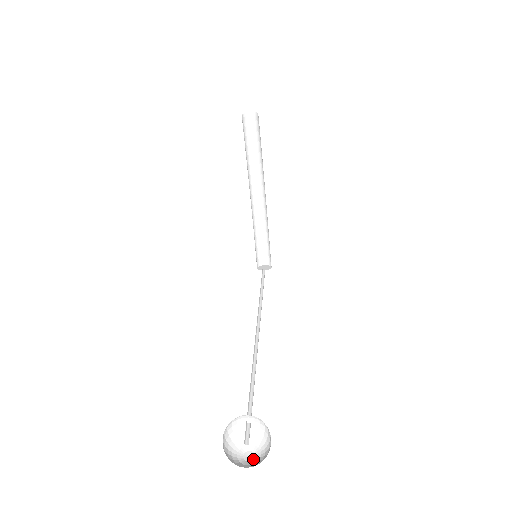
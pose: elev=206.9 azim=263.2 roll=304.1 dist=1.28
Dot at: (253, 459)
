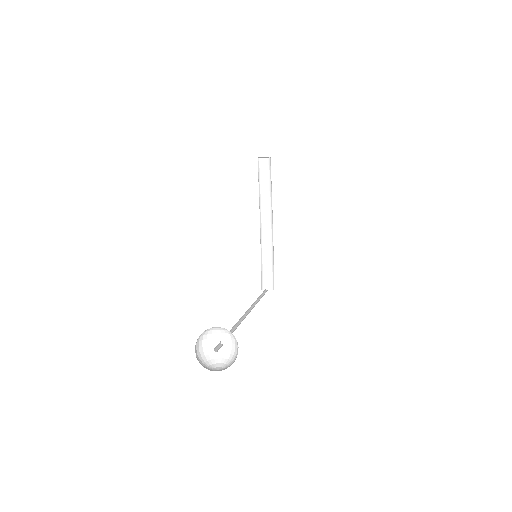
Dot at: (221, 370)
